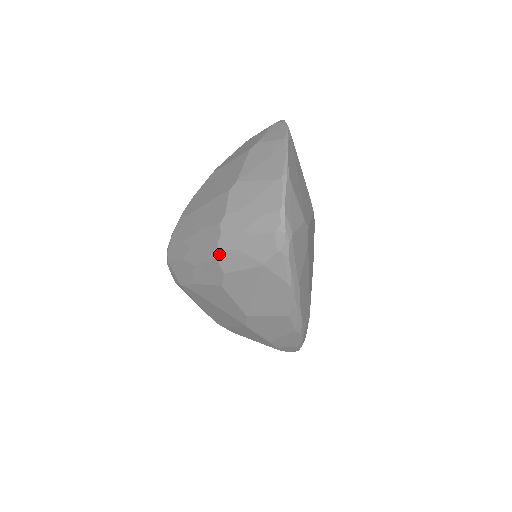
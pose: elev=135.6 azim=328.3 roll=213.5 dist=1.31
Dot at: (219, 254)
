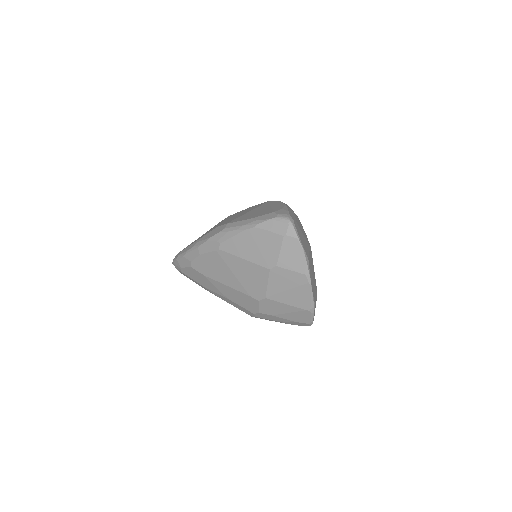
Dot at: occluded
